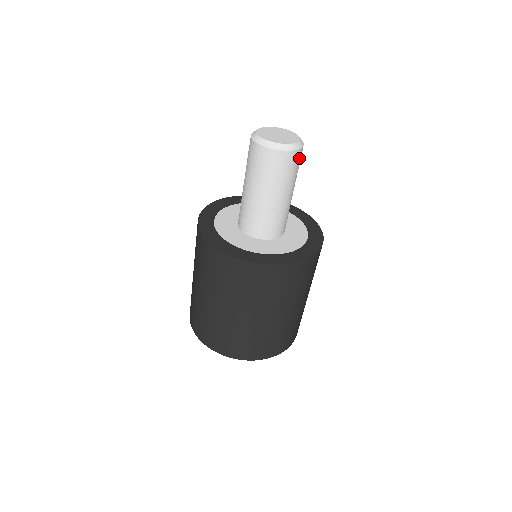
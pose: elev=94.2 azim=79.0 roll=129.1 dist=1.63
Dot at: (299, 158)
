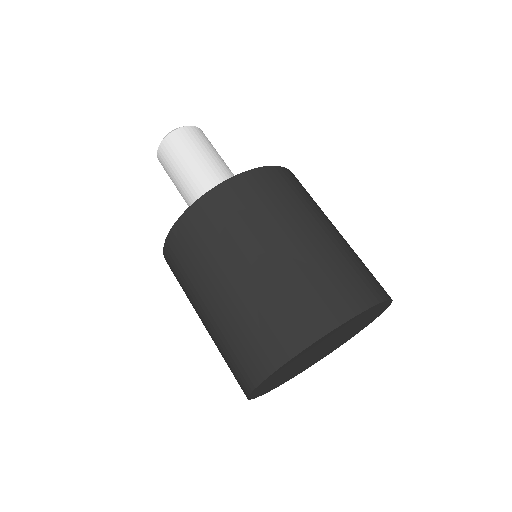
Dot at: occluded
